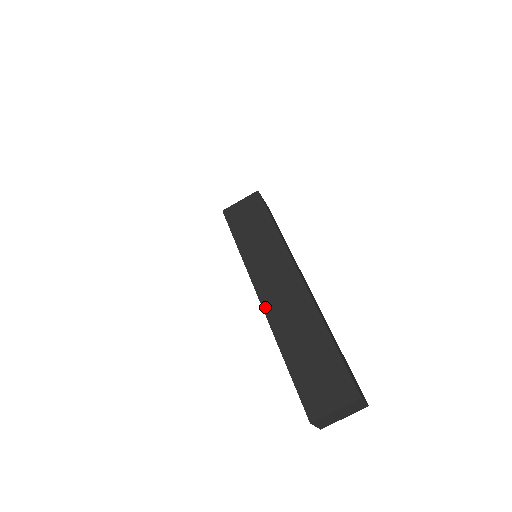
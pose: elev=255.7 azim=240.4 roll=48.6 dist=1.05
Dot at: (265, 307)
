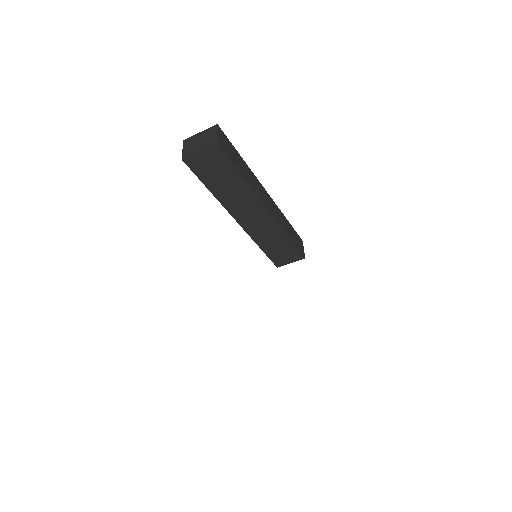
Dot at: (243, 226)
